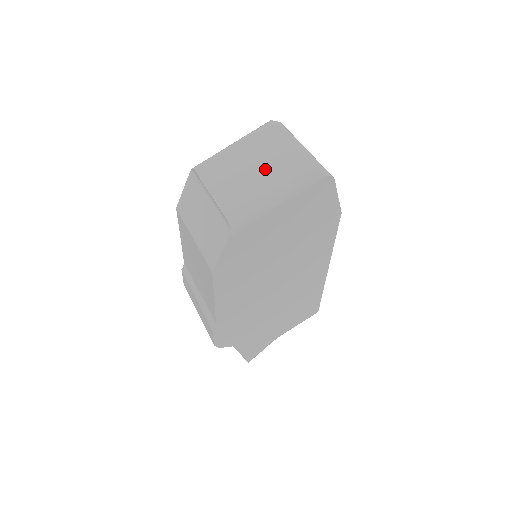
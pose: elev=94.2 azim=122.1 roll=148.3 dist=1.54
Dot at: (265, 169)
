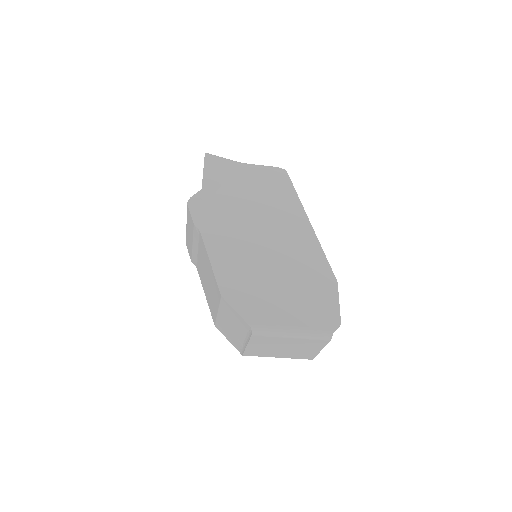
Dot at: (289, 352)
